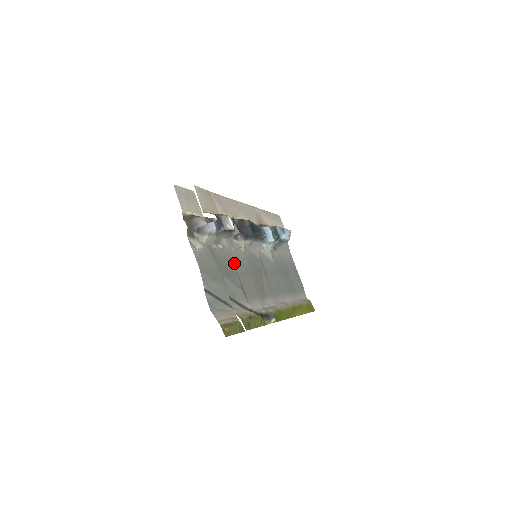
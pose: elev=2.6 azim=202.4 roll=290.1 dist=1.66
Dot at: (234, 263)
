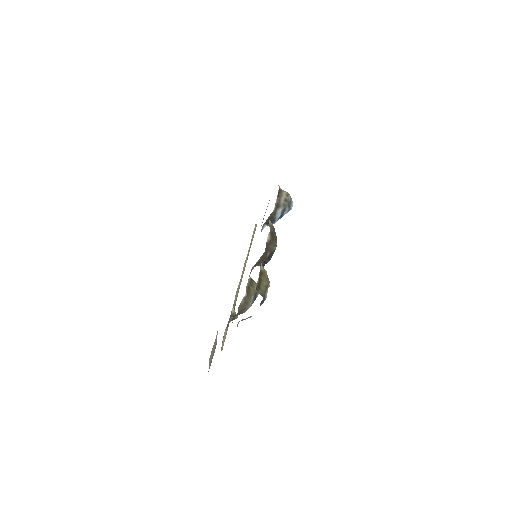
Dot at: occluded
